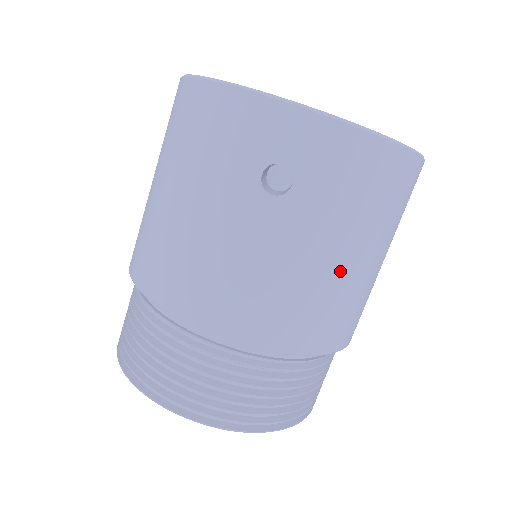
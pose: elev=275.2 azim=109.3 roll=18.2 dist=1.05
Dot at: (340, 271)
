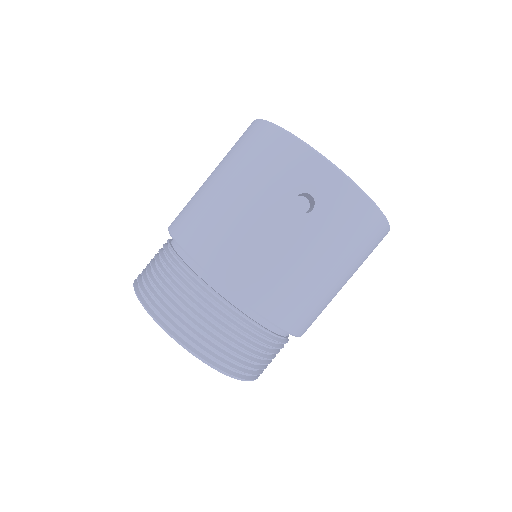
Dot at: (319, 277)
